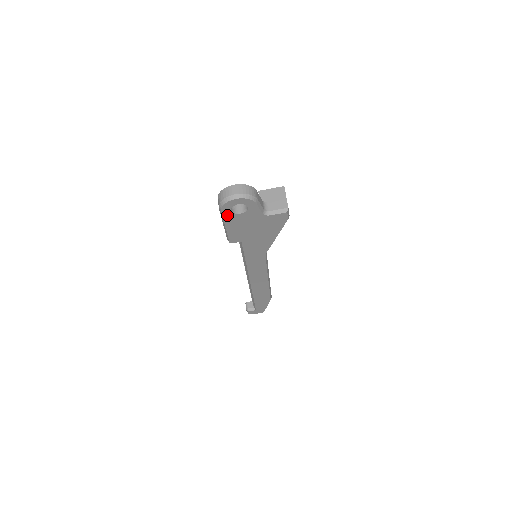
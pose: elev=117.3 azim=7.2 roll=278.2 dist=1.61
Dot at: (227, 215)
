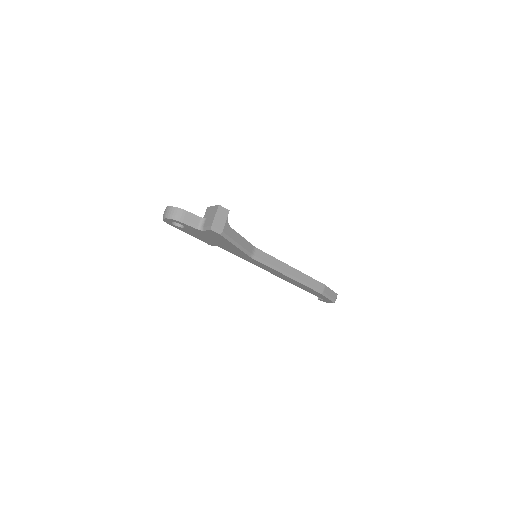
Dot at: (178, 228)
